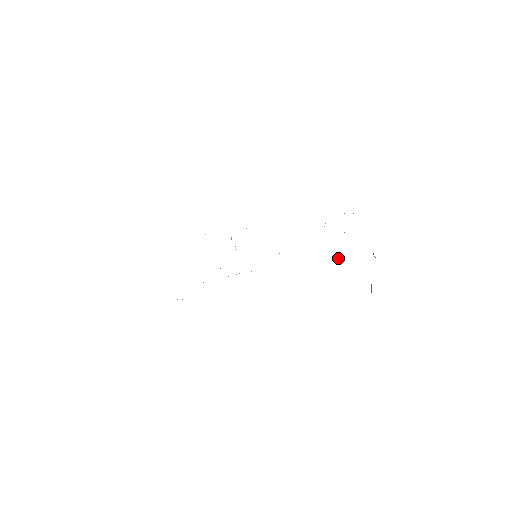
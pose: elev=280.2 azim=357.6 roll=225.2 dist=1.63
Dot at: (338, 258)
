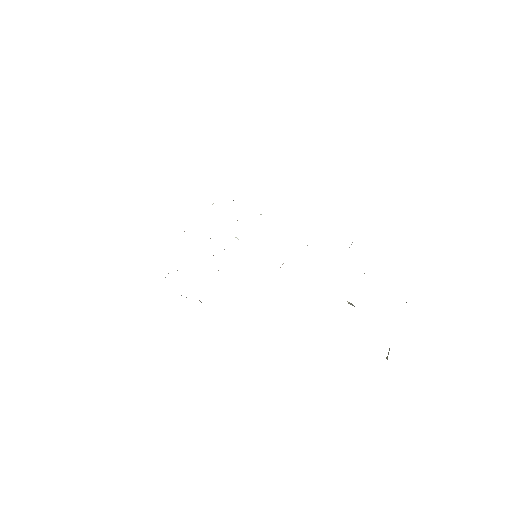
Dot at: (351, 303)
